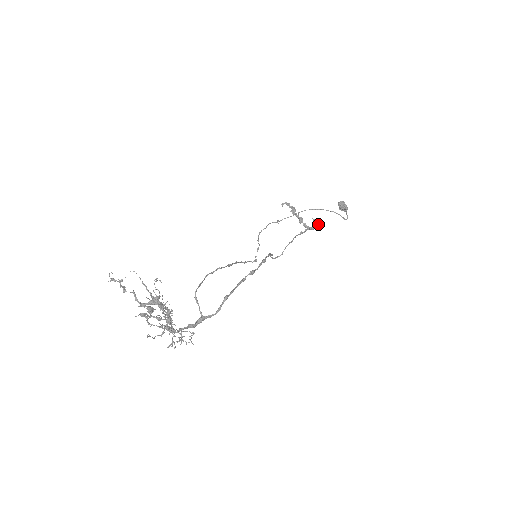
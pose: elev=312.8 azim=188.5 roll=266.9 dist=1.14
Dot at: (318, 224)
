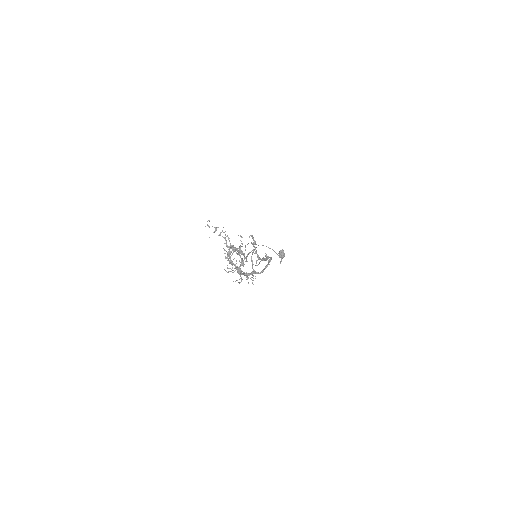
Dot at: (268, 258)
